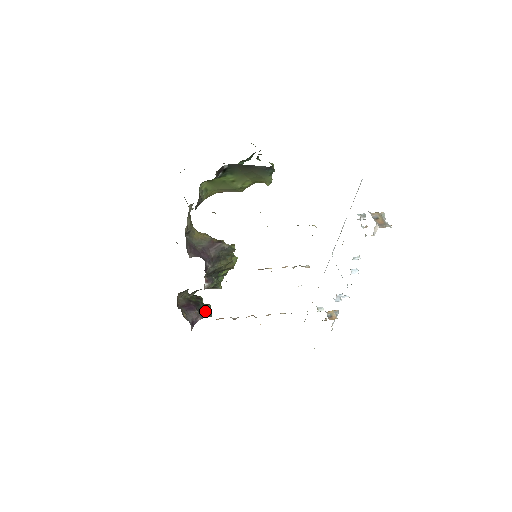
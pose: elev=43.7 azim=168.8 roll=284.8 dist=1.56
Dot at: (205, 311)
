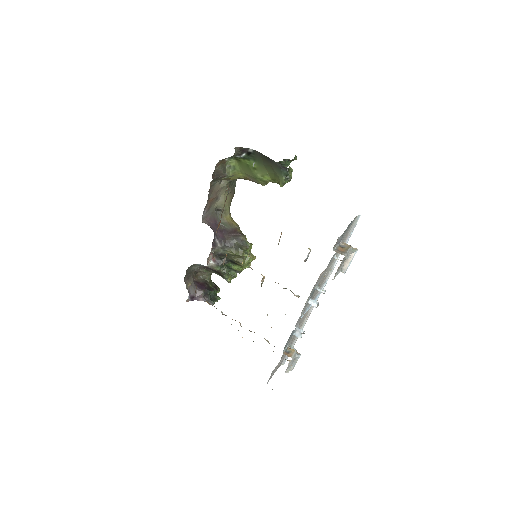
Dot at: (211, 298)
